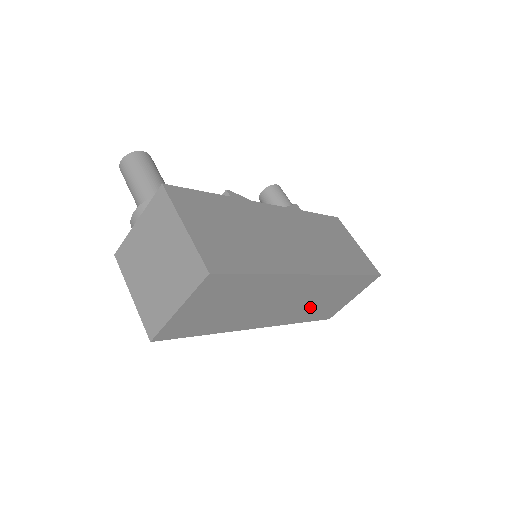
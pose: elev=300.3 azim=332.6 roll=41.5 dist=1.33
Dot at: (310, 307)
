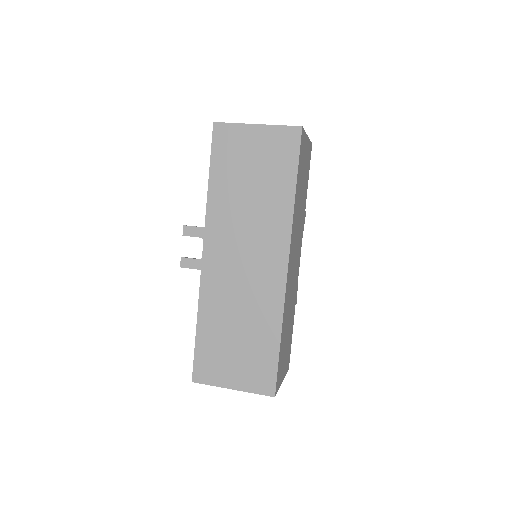
Dot at: (227, 313)
